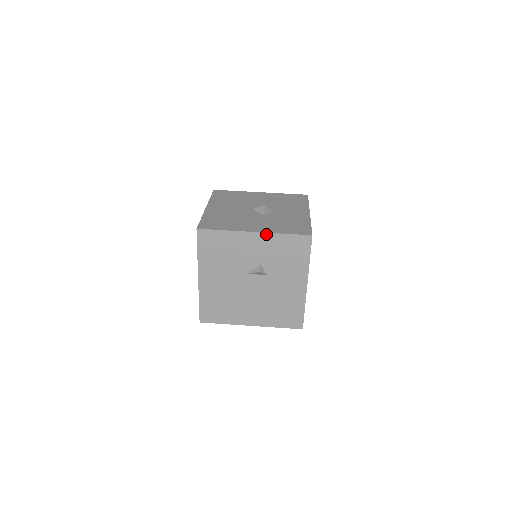
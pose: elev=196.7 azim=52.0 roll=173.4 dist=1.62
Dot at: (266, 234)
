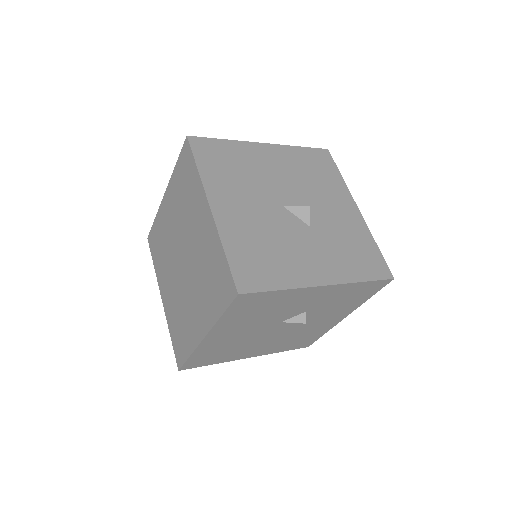
Dot at: (339, 285)
